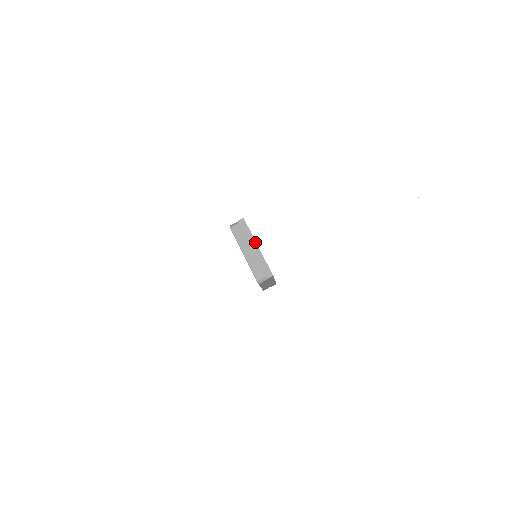
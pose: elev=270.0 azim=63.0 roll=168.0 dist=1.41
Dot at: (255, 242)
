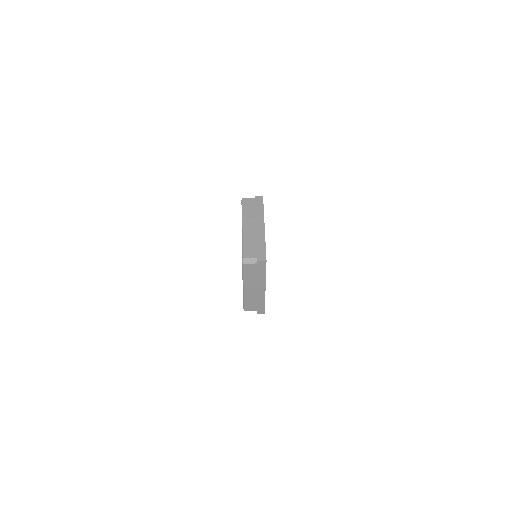
Dot at: (263, 221)
